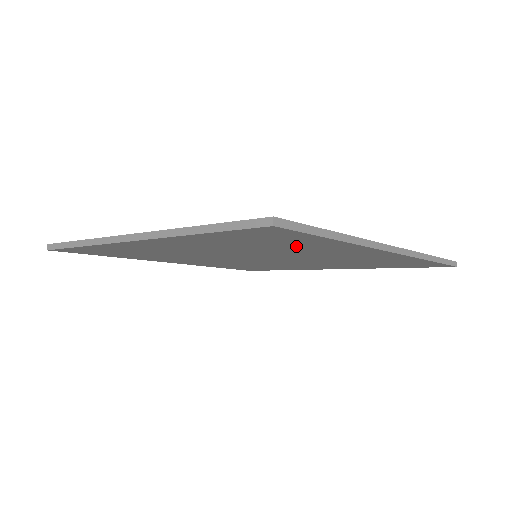
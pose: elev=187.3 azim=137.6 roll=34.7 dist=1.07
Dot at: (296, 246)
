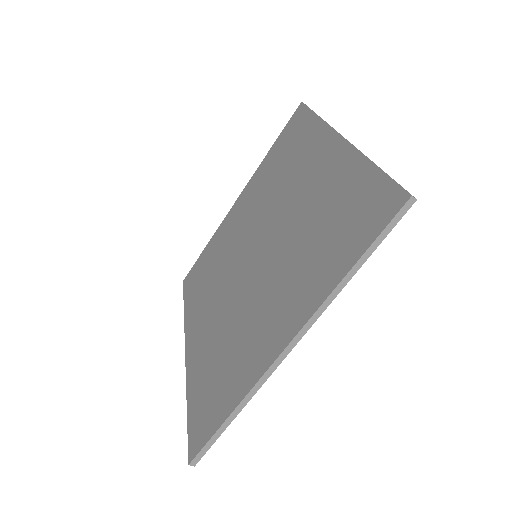
Dot at: occluded
